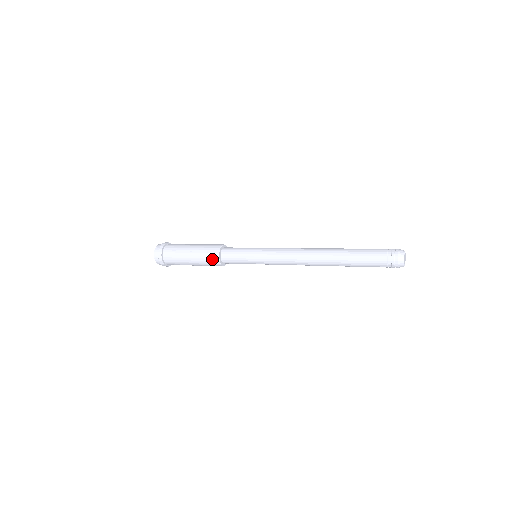
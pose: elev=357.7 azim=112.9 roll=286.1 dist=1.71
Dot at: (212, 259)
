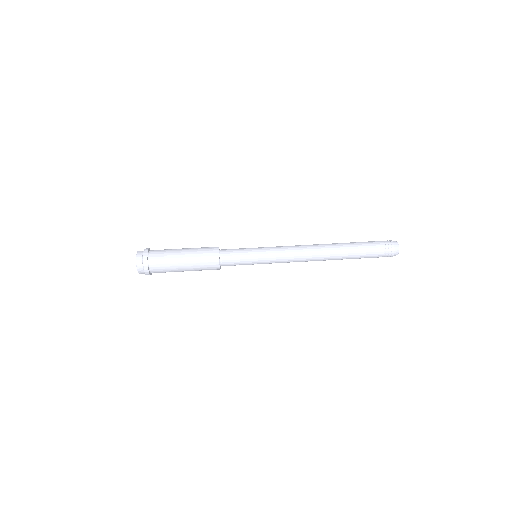
Dot at: (211, 262)
